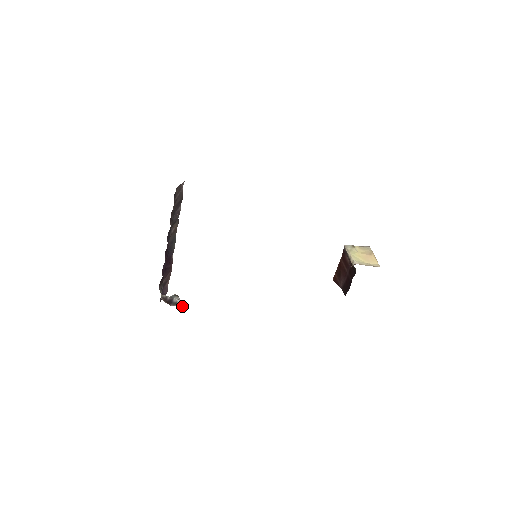
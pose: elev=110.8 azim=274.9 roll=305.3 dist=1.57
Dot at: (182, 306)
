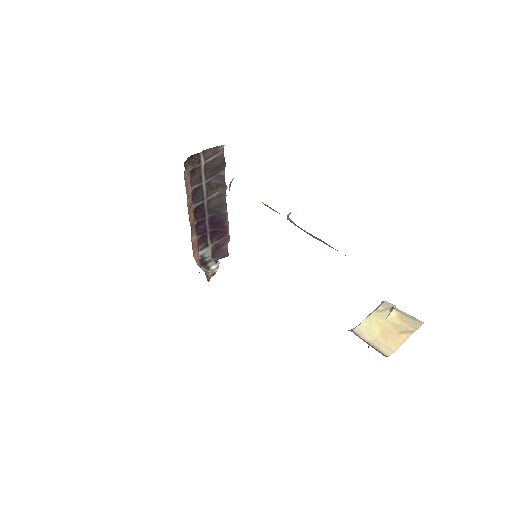
Dot at: (207, 273)
